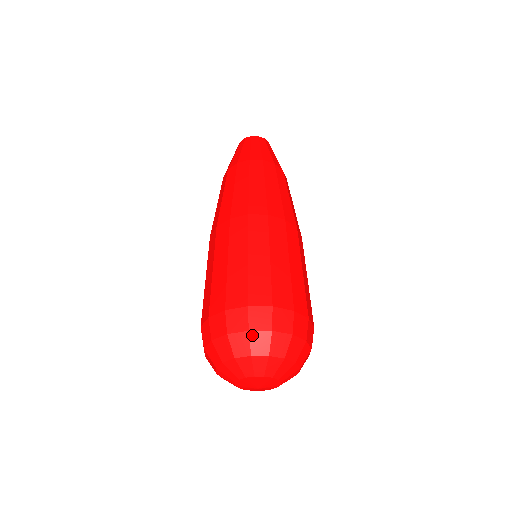
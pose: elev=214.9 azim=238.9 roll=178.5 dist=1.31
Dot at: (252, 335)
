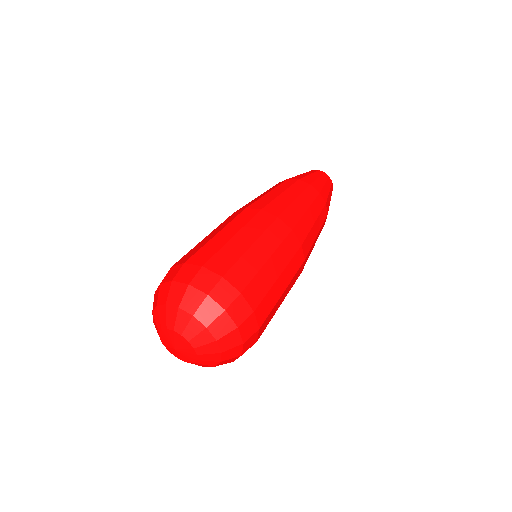
Dot at: (161, 287)
